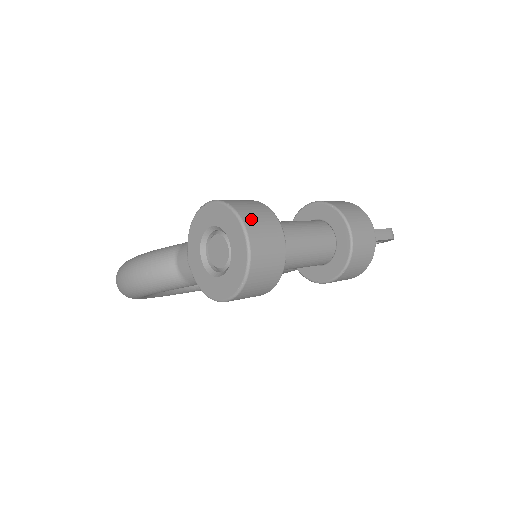
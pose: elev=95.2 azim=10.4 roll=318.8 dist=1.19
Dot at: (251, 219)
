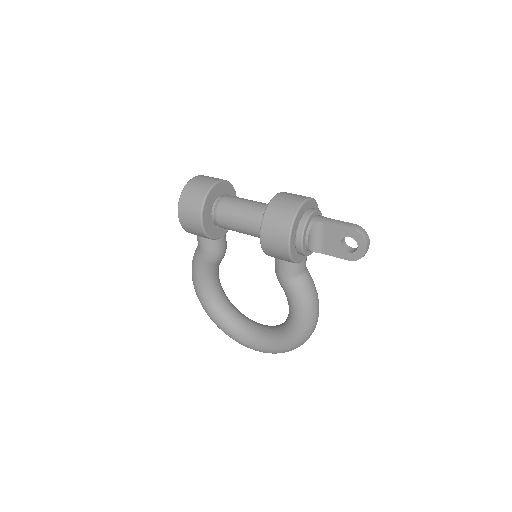
Dot at: (208, 176)
